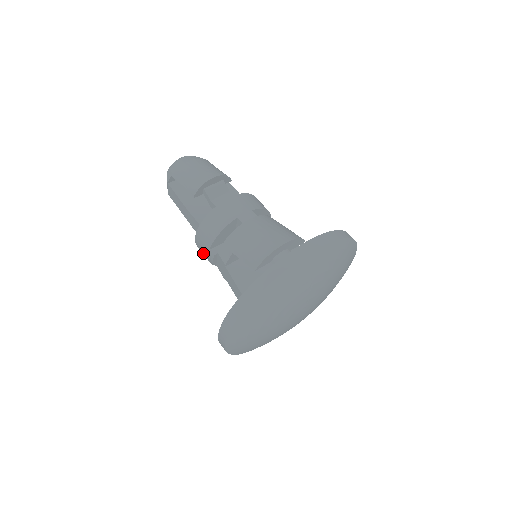
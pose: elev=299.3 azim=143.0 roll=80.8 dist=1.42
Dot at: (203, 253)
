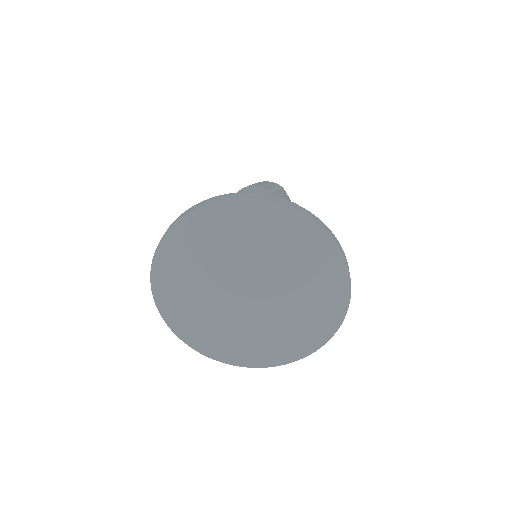
Dot at: occluded
